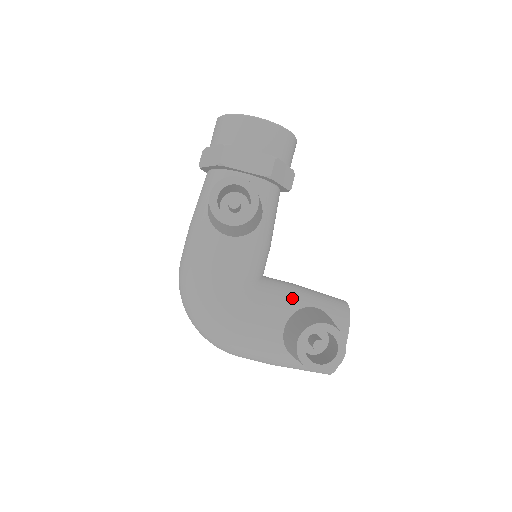
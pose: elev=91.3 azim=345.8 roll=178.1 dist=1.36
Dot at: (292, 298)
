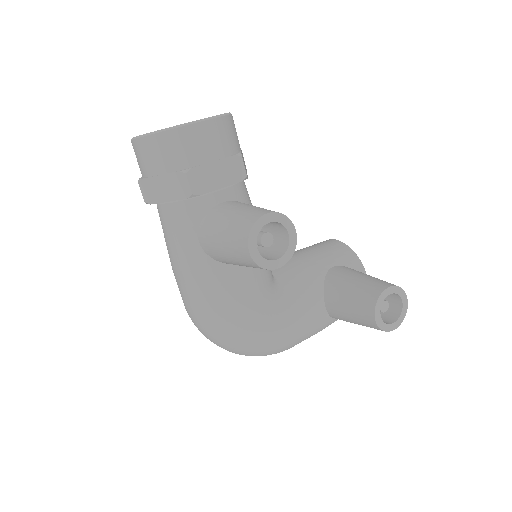
Dot at: (312, 273)
